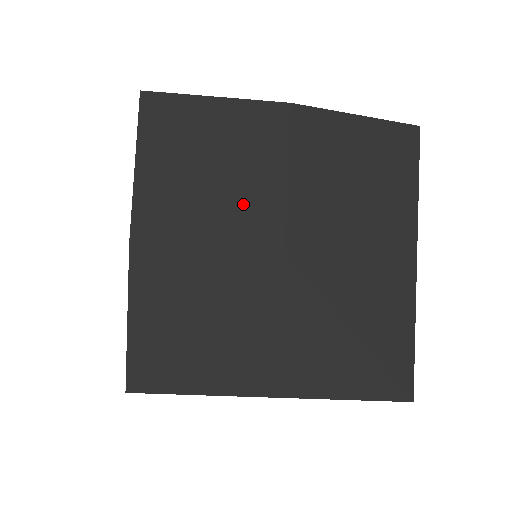
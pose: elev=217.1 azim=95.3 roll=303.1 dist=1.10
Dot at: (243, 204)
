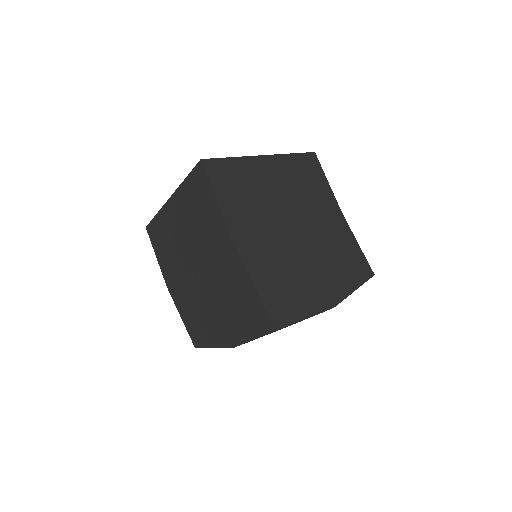
Dot at: occluded
